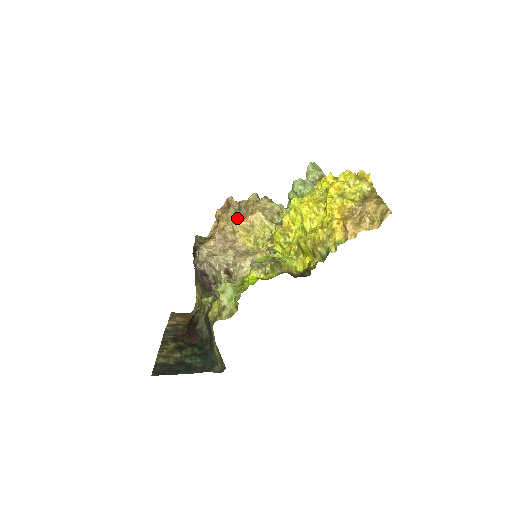
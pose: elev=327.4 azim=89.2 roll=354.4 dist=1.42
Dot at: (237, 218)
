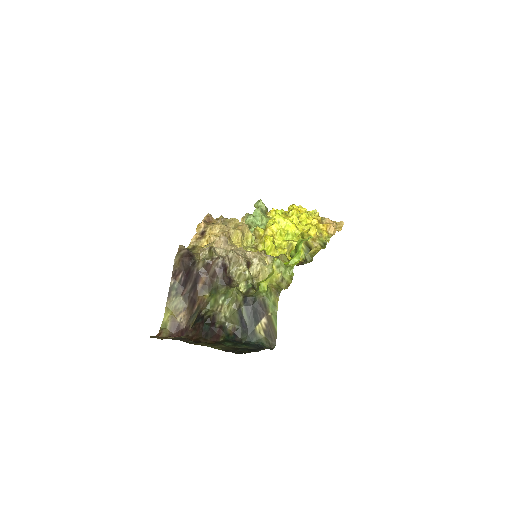
Dot at: occluded
